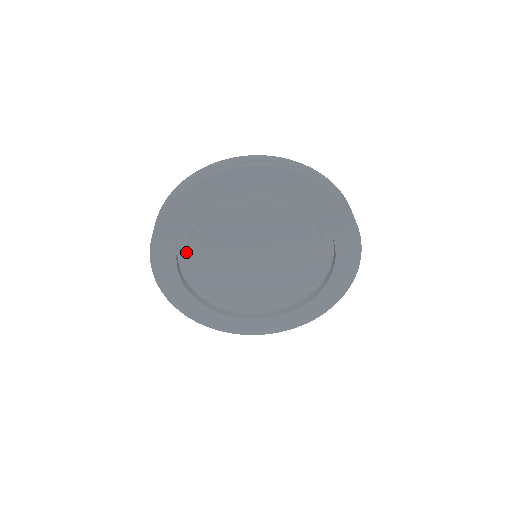
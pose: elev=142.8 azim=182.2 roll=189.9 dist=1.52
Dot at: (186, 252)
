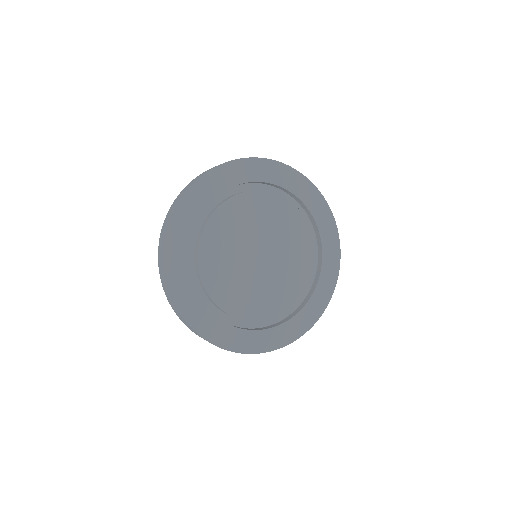
Dot at: (210, 216)
